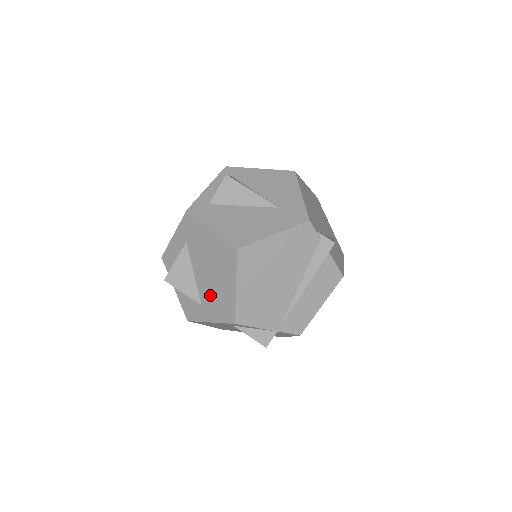
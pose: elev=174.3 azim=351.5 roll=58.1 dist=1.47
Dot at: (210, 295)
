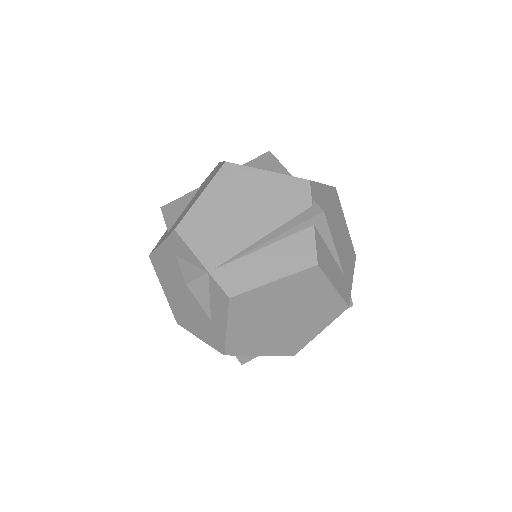
Dot at: (180, 217)
